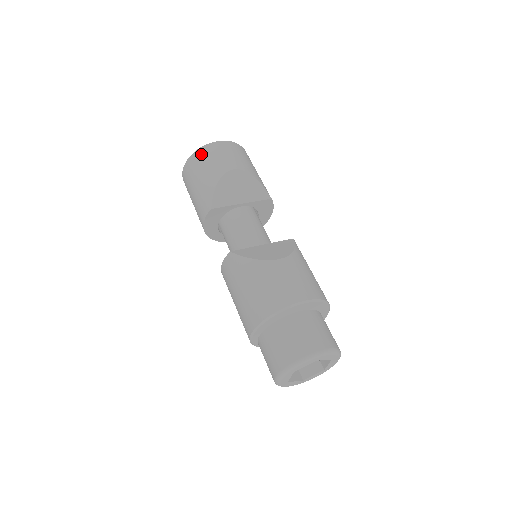
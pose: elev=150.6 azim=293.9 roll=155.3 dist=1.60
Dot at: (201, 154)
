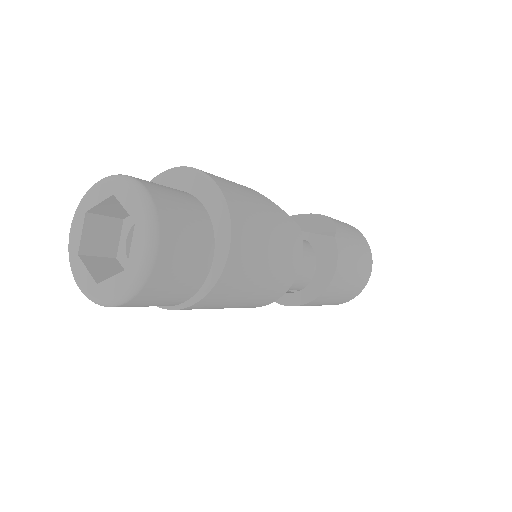
Dot at: occluded
